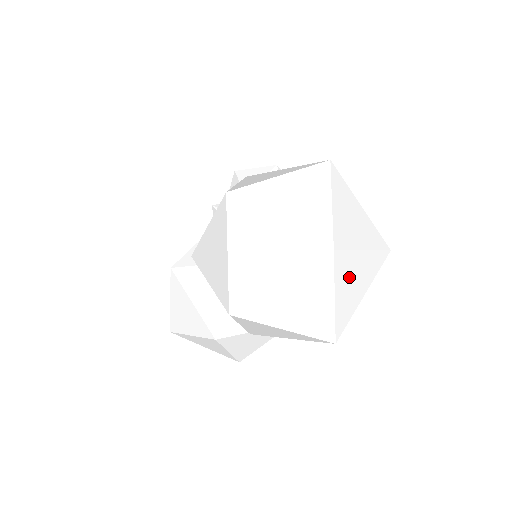
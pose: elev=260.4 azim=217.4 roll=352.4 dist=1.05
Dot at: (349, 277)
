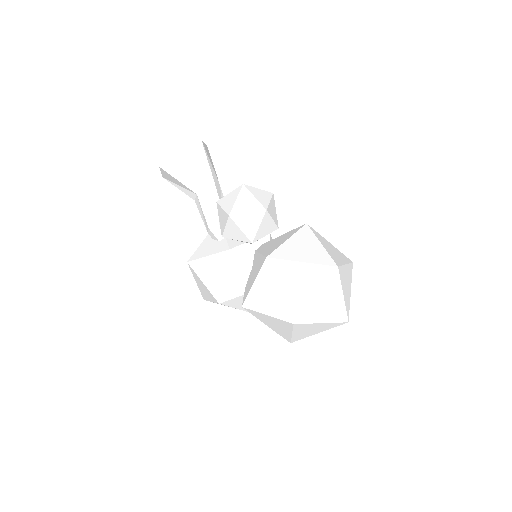
Dot at: occluded
